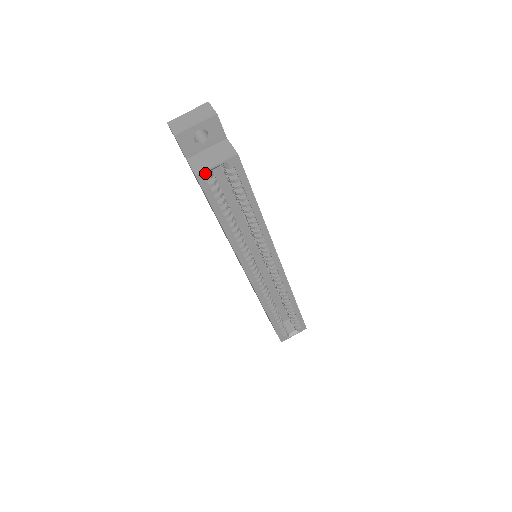
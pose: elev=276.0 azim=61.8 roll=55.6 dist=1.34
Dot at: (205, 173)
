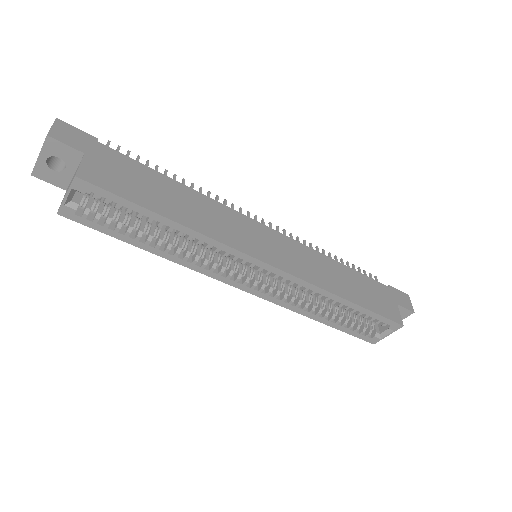
Dot at: (63, 208)
